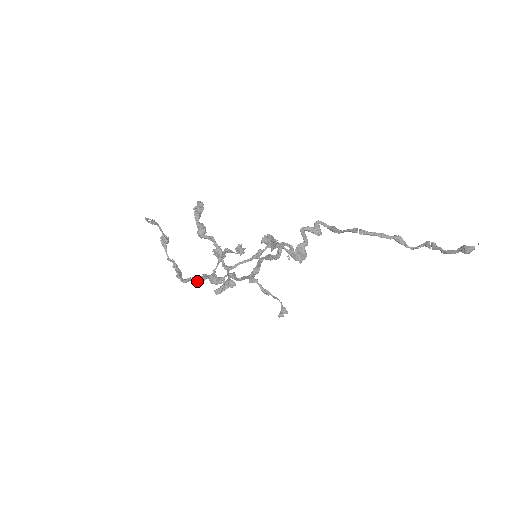
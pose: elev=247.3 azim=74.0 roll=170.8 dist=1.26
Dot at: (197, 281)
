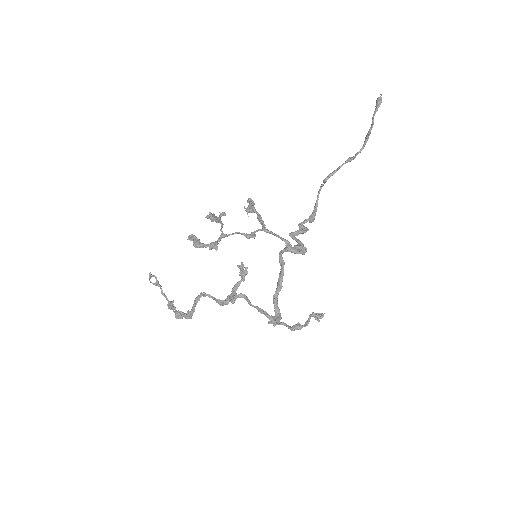
Dot at: (204, 295)
